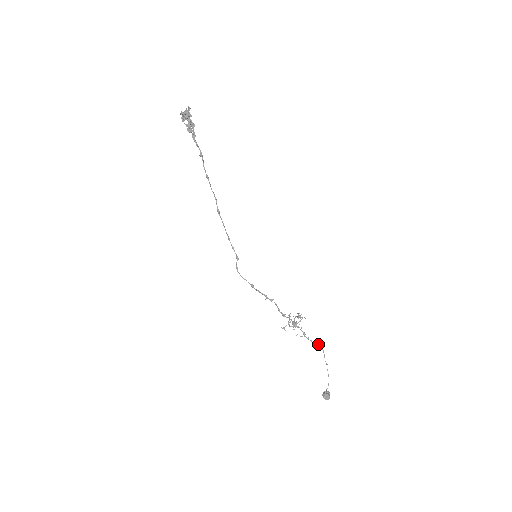
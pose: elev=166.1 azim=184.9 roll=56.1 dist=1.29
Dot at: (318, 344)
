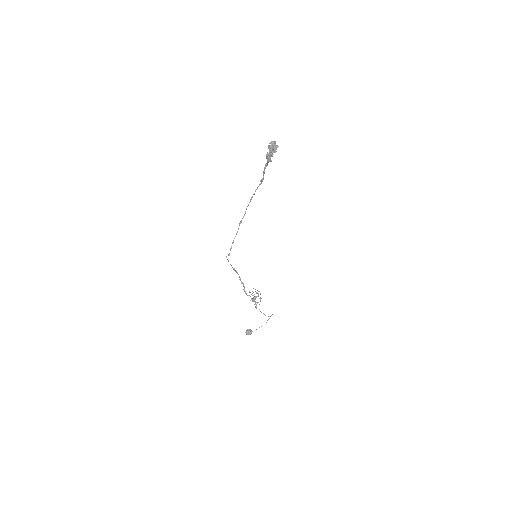
Dot at: (265, 315)
